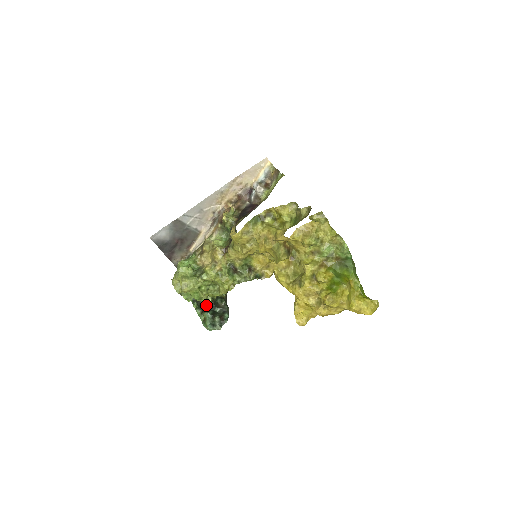
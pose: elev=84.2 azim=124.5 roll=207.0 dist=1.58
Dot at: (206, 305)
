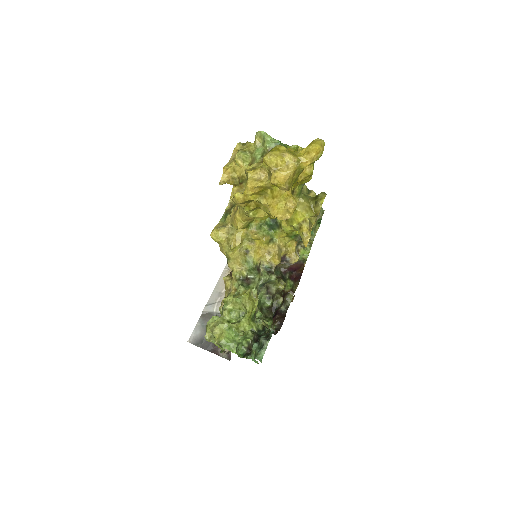
Dot at: occluded
